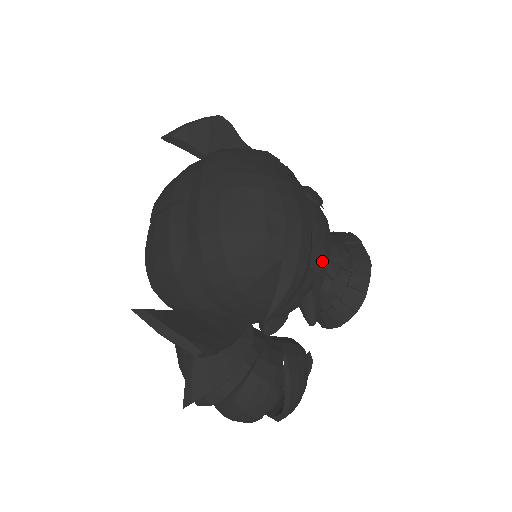
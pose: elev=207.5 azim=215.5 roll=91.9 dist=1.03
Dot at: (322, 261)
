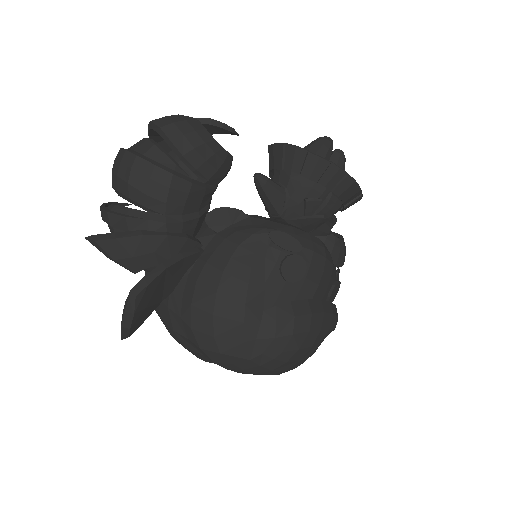
Dot at: (338, 286)
